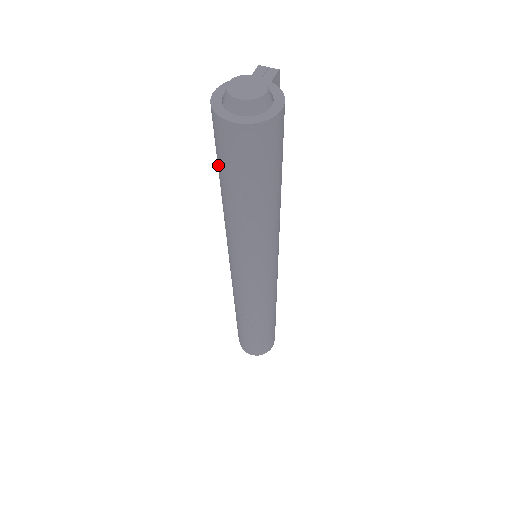
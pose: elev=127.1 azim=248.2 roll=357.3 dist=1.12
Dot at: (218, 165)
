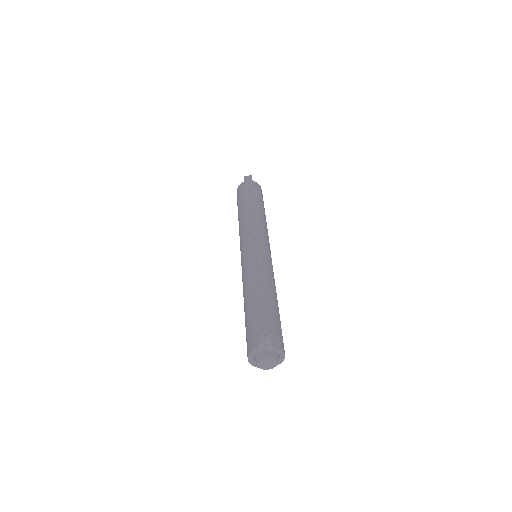
Dot at: occluded
